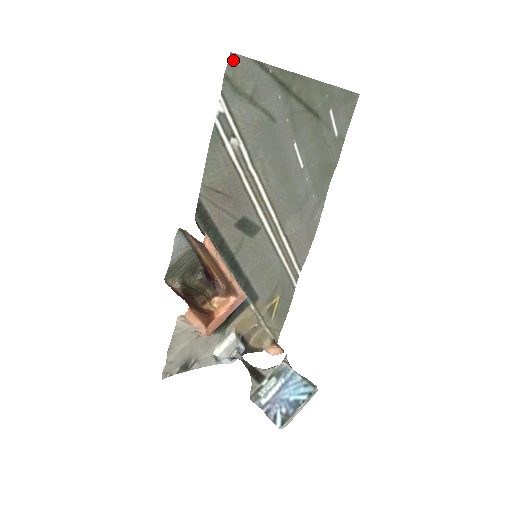
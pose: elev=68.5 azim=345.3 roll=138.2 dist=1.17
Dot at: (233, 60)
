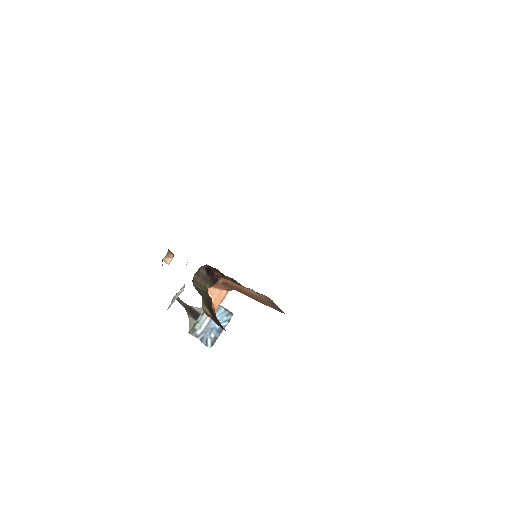
Dot at: occluded
